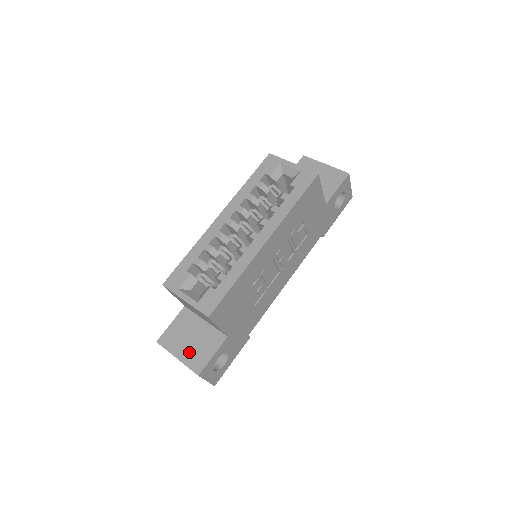
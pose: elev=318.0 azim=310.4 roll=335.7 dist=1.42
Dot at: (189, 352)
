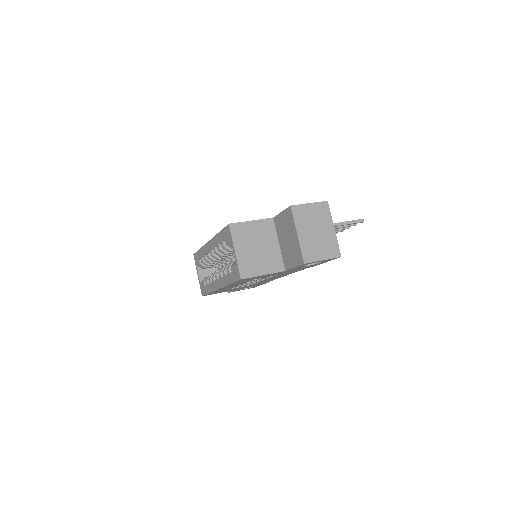
Dot at: occluded
